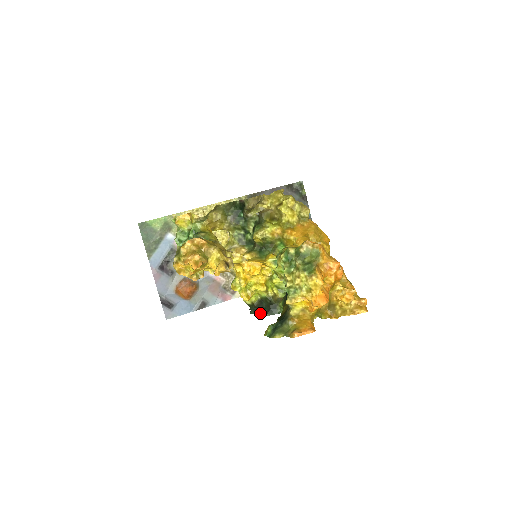
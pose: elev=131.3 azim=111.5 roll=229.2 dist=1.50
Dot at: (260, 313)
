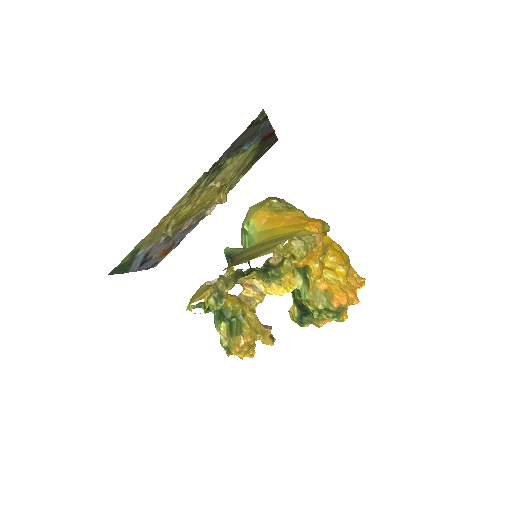
Dot at: occluded
